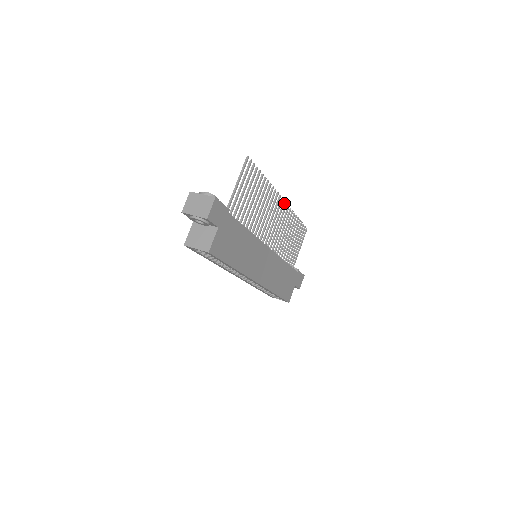
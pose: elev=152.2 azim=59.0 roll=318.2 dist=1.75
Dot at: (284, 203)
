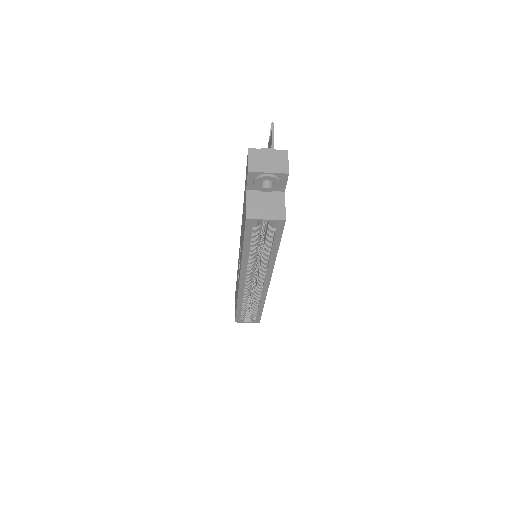
Dot at: occluded
